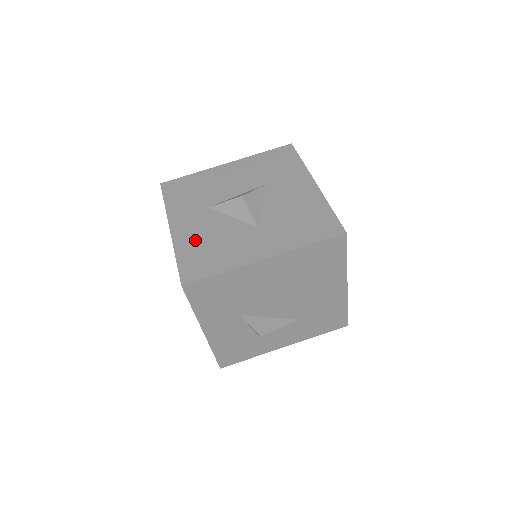
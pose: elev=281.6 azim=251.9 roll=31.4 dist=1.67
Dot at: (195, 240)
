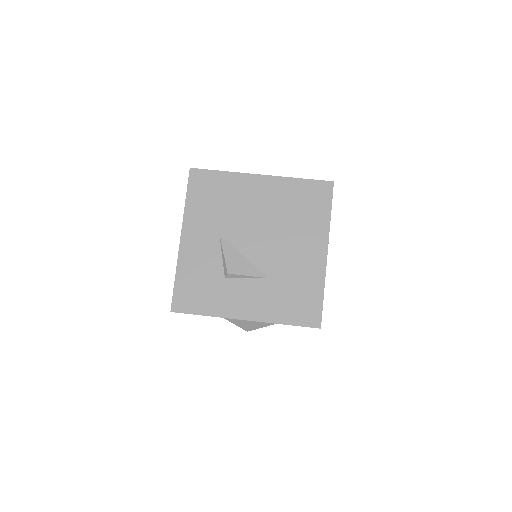
Dot at: occluded
